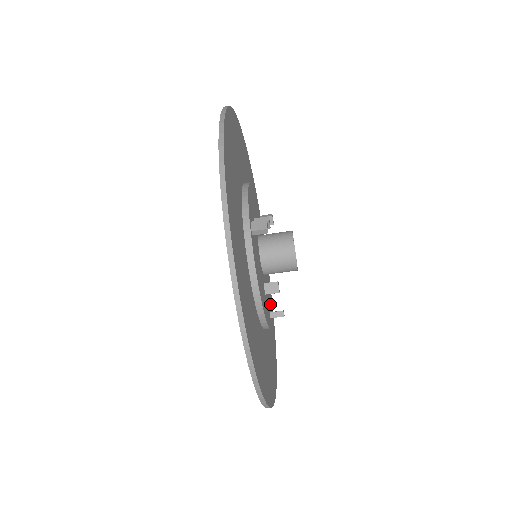
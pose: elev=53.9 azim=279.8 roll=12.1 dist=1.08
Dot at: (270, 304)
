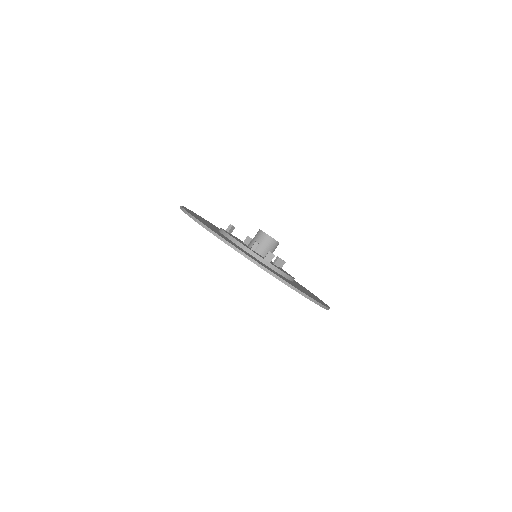
Dot at: occluded
